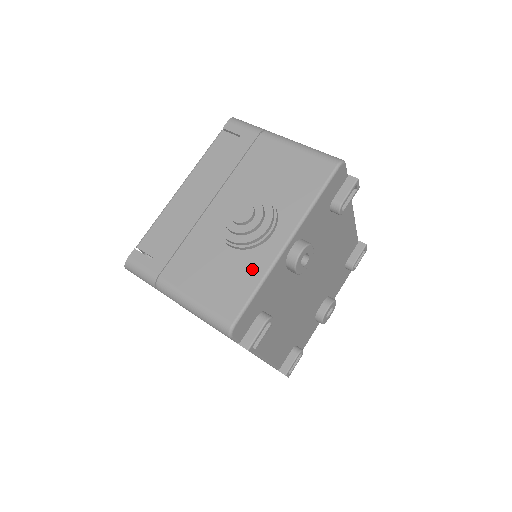
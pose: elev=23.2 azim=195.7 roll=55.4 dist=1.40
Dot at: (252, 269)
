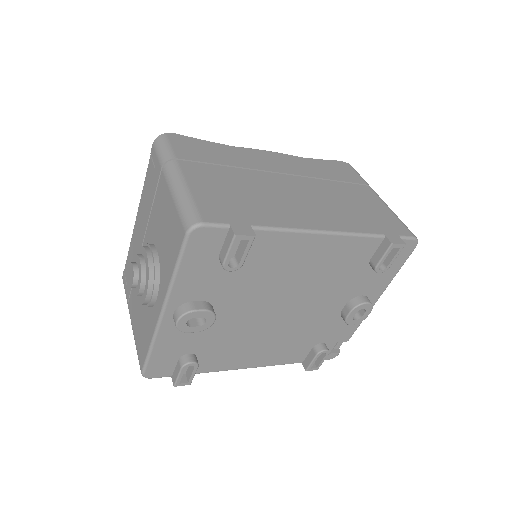
Dot at: (149, 328)
